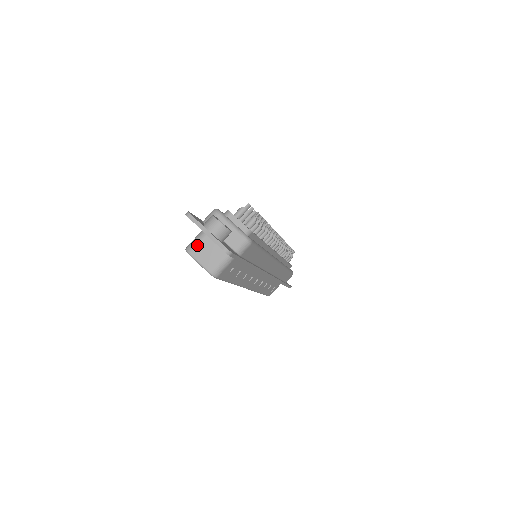
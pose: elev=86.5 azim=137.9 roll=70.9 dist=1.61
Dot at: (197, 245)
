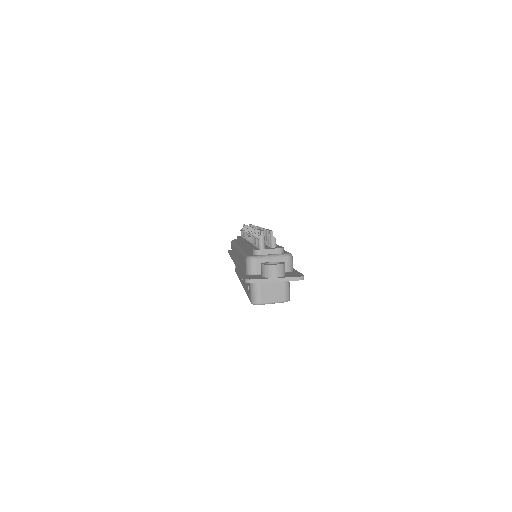
Dot at: (261, 293)
